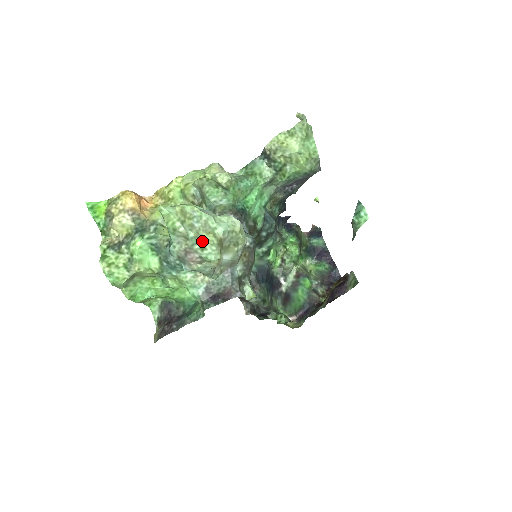
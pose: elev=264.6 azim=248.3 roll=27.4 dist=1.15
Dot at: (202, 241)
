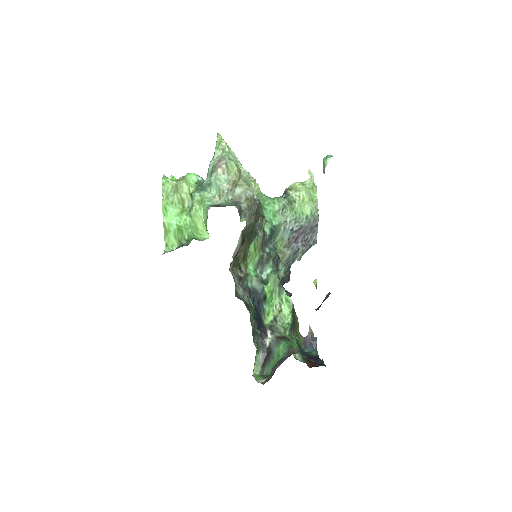
Dot at: (231, 159)
